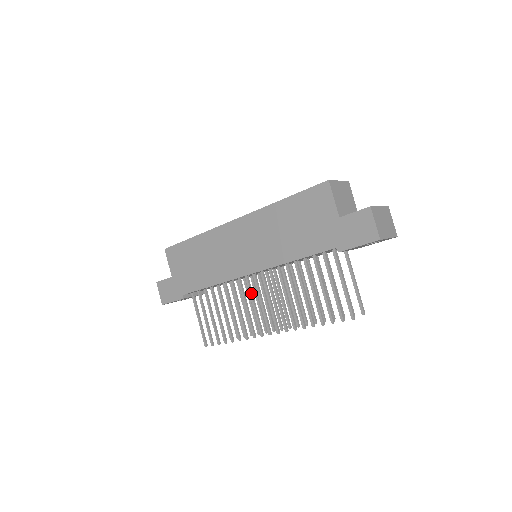
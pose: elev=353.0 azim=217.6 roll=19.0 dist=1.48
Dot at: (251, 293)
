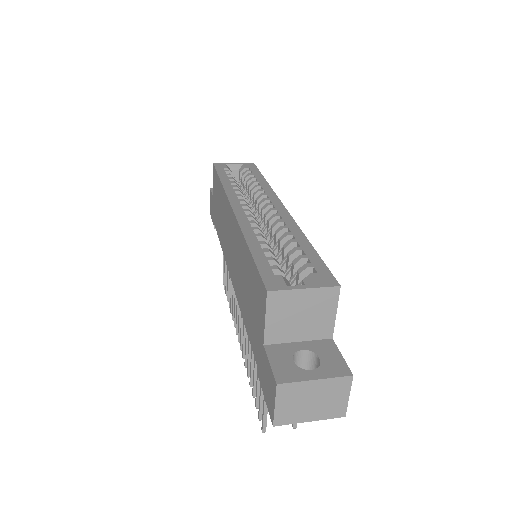
Dot at: occluded
